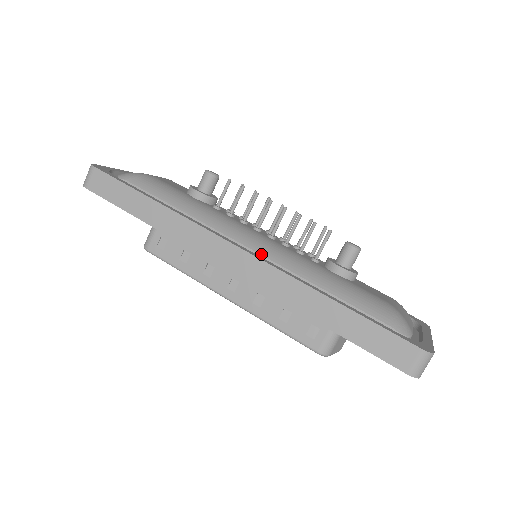
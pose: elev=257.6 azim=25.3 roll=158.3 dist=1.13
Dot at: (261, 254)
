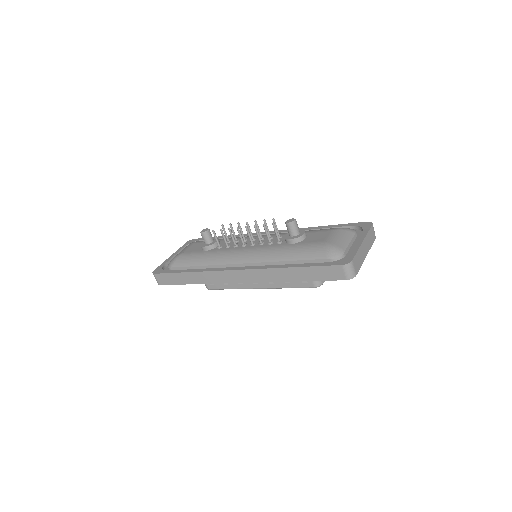
Dot at: (249, 263)
